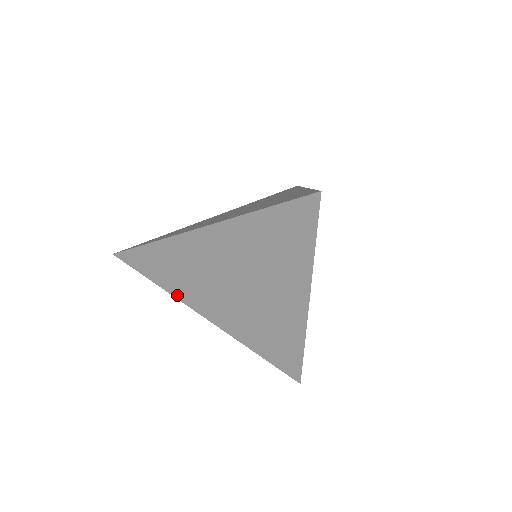
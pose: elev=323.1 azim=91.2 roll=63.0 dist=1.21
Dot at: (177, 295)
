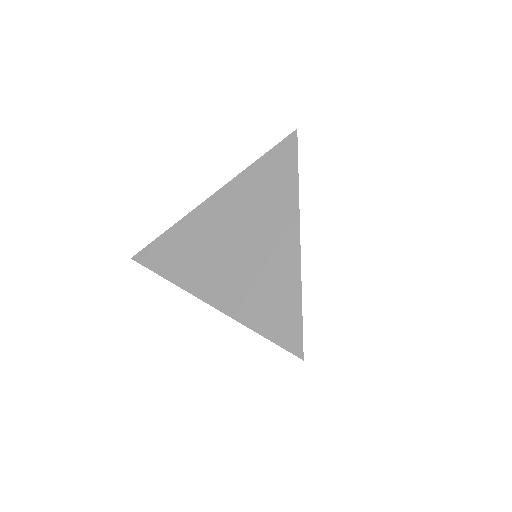
Dot at: (180, 282)
